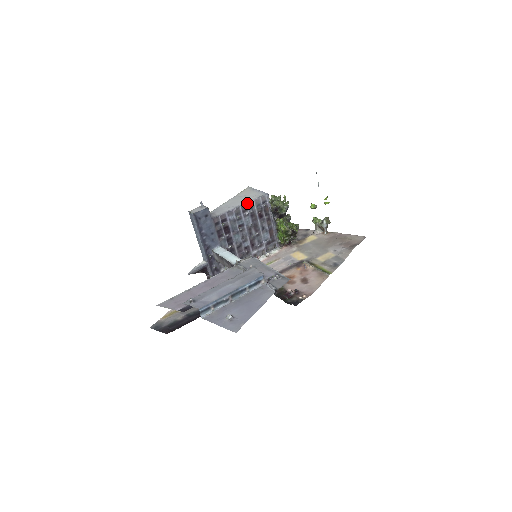
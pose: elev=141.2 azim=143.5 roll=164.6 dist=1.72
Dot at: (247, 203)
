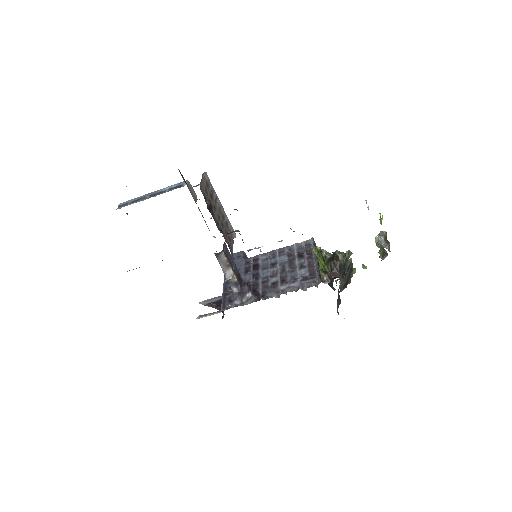
Dot at: (286, 247)
